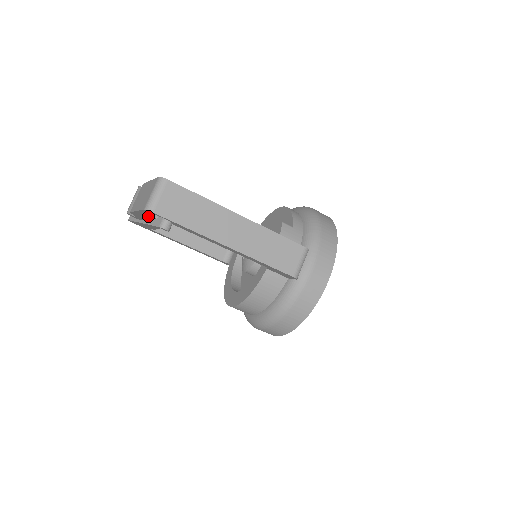
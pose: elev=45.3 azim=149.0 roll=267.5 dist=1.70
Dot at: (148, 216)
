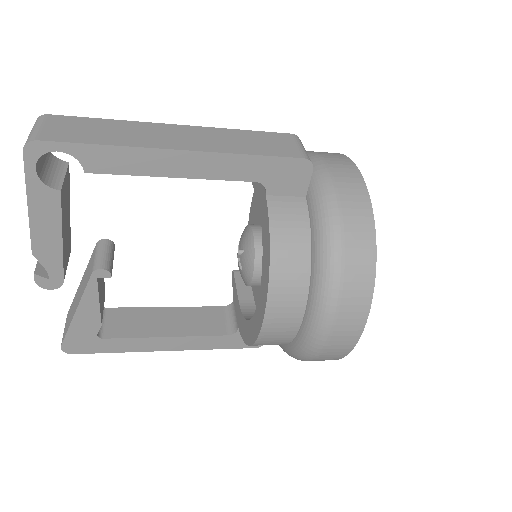
Dot at: (49, 207)
